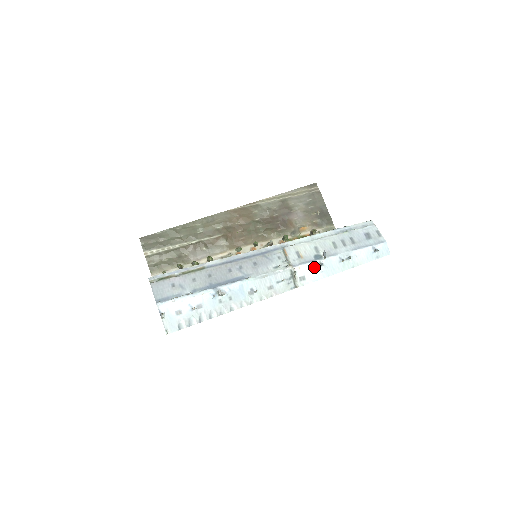
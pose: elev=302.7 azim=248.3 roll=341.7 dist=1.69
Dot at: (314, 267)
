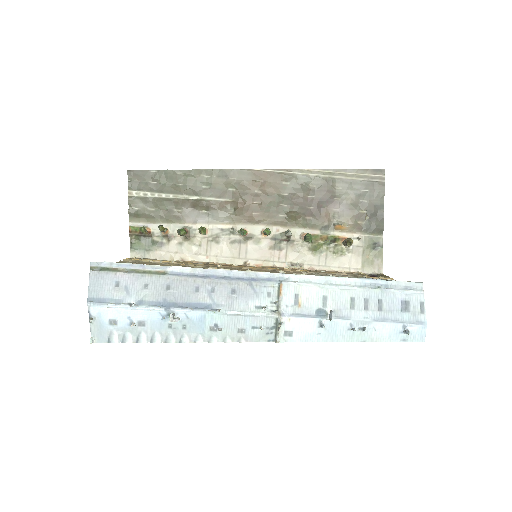
Dot at: (310, 325)
